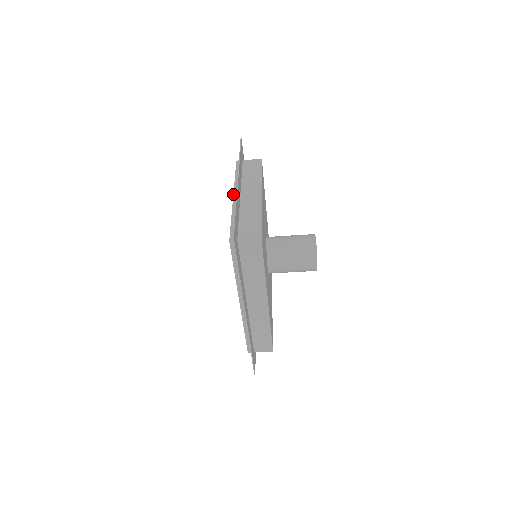
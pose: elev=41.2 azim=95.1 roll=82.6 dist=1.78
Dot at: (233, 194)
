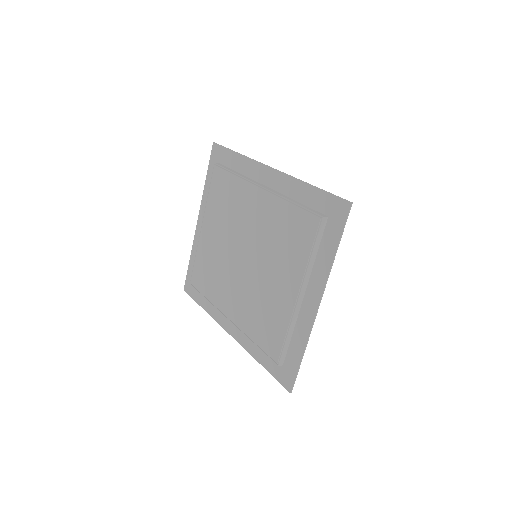
Dot at: (300, 293)
